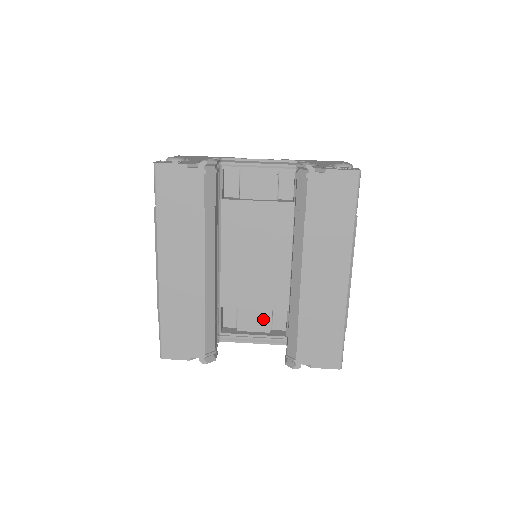
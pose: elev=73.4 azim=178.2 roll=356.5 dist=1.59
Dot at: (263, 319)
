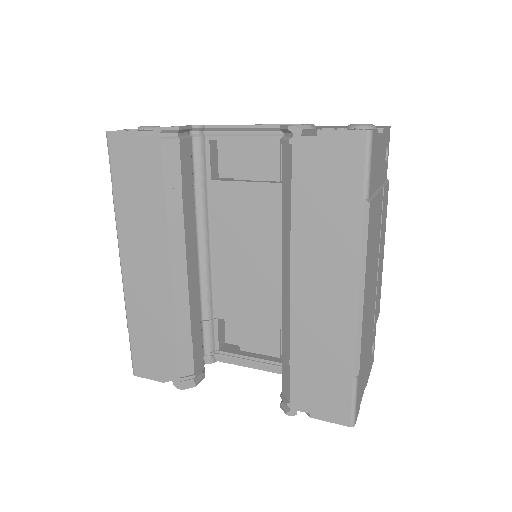
Dot at: (270, 339)
